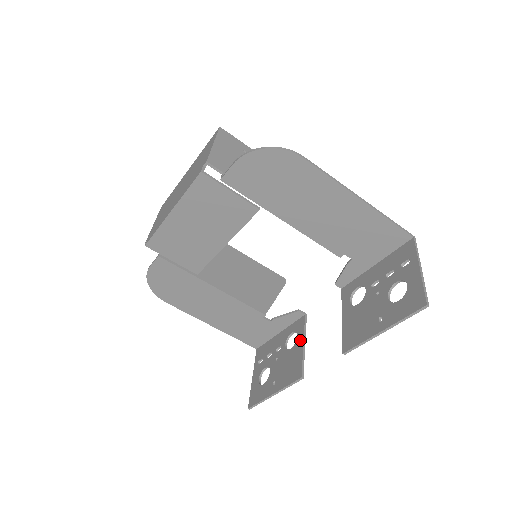
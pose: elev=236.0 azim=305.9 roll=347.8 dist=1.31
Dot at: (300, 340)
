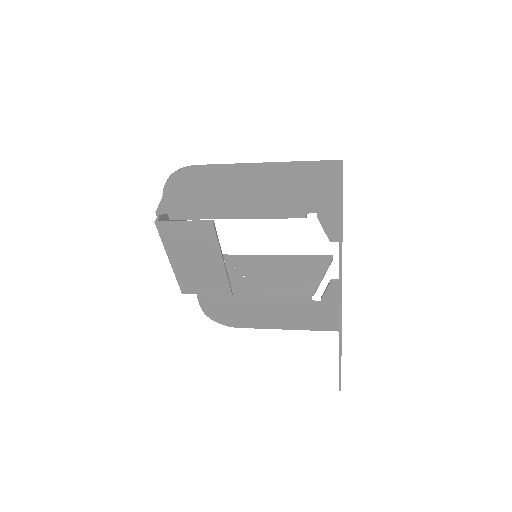
Dot at: occluded
